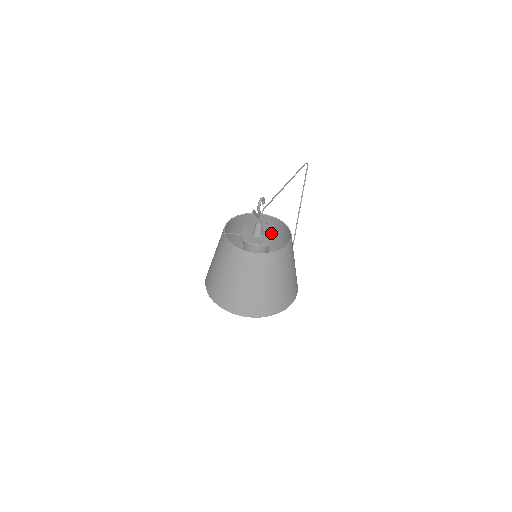
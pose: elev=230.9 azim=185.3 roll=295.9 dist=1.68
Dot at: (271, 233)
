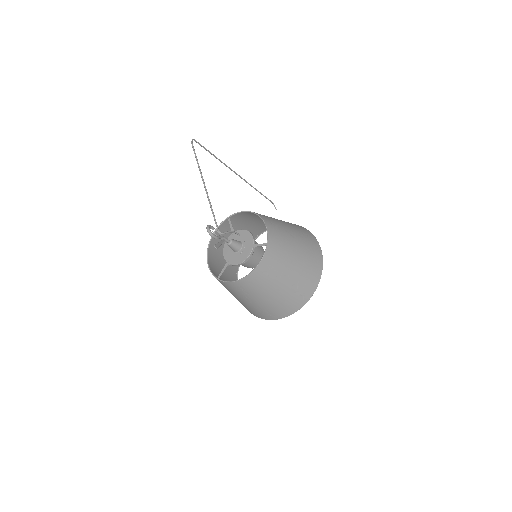
Dot at: (244, 233)
